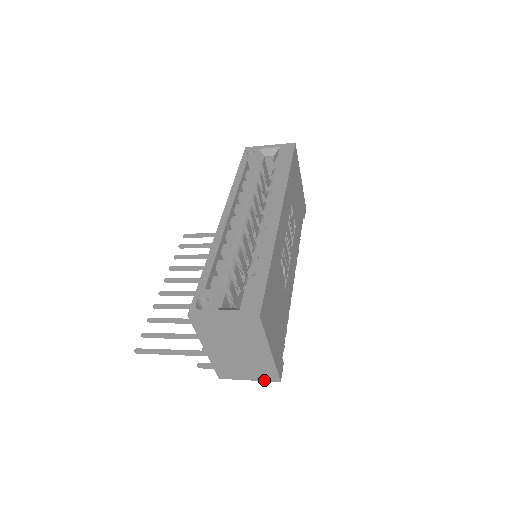
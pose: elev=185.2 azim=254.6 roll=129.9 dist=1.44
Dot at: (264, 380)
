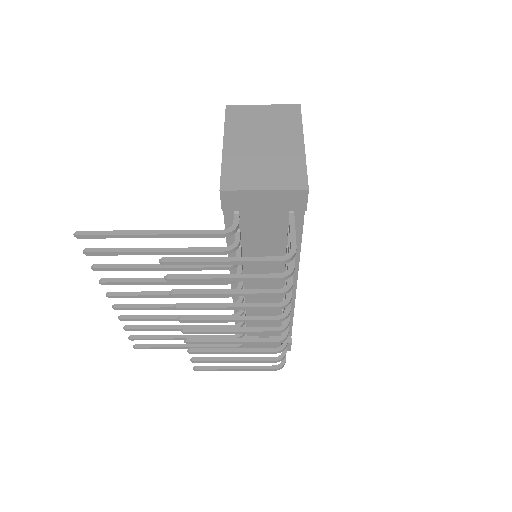
Dot at: (286, 189)
